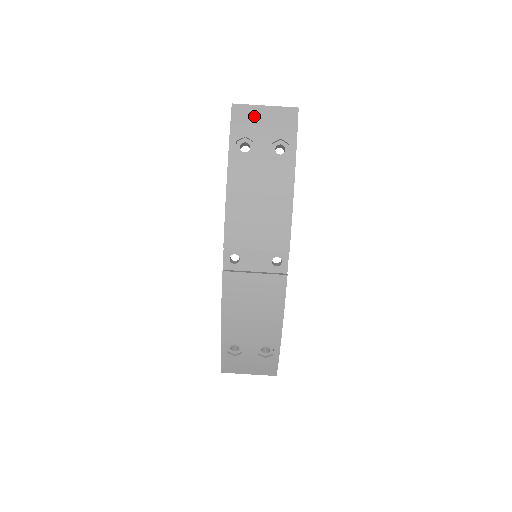
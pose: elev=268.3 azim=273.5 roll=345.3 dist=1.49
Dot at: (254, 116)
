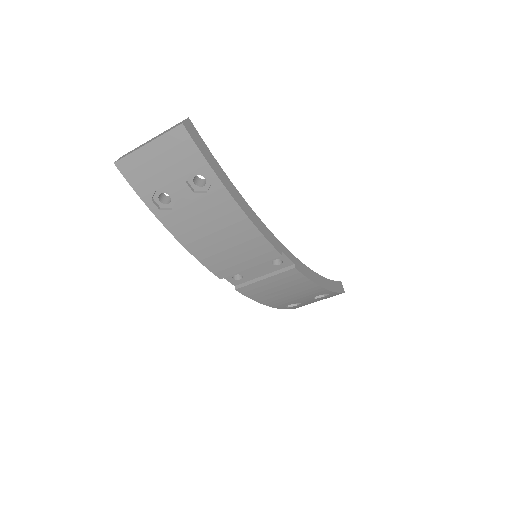
Dot at: (145, 164)
